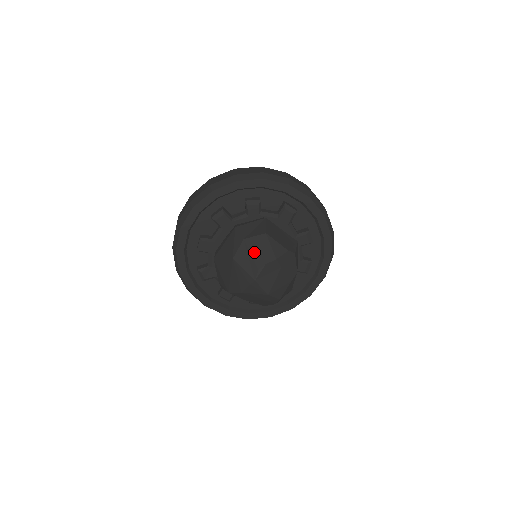
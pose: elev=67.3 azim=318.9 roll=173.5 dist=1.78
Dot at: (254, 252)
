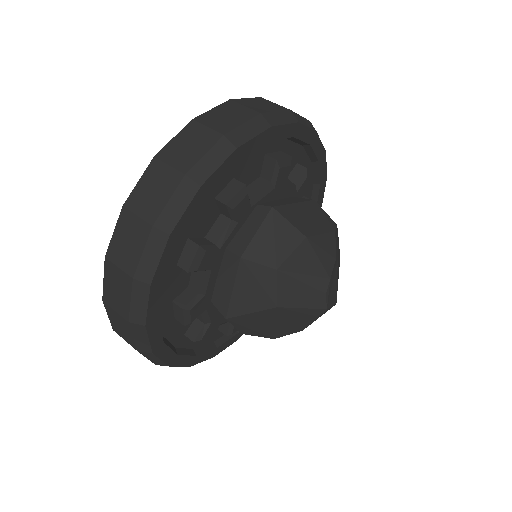
Dot at: (304, 276)
